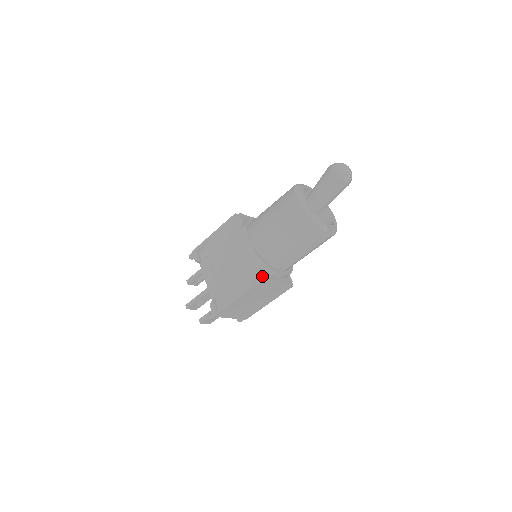
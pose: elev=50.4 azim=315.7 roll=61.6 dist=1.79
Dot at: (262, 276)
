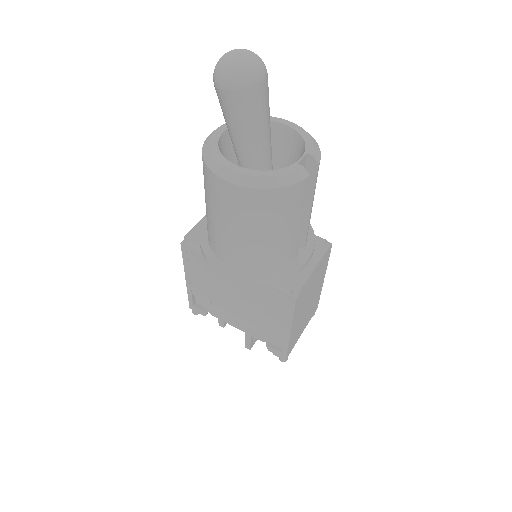
Dot at: (290, 294)
